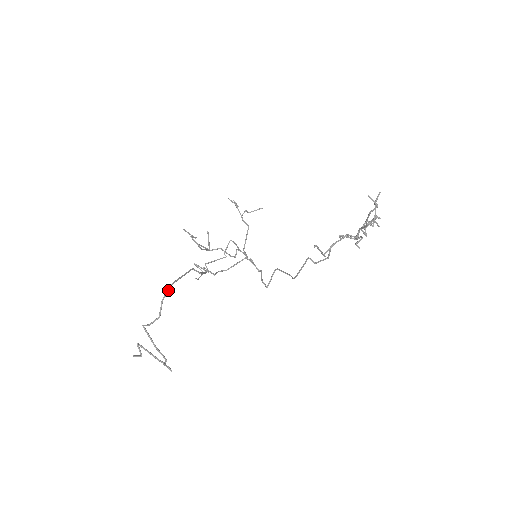
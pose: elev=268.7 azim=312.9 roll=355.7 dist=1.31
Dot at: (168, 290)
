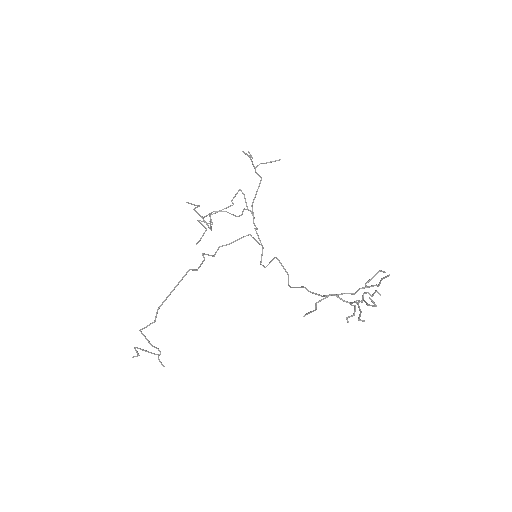
Dot at: occluded
